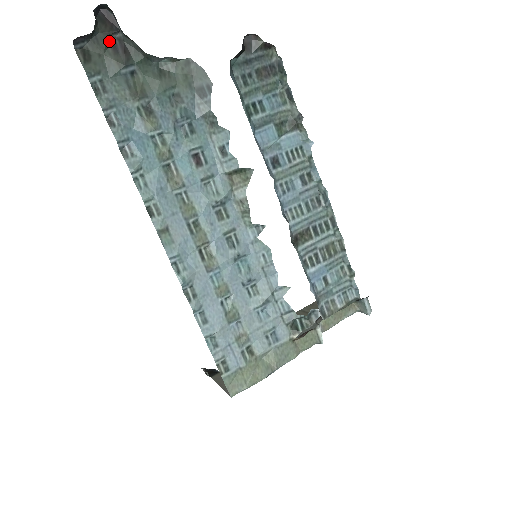
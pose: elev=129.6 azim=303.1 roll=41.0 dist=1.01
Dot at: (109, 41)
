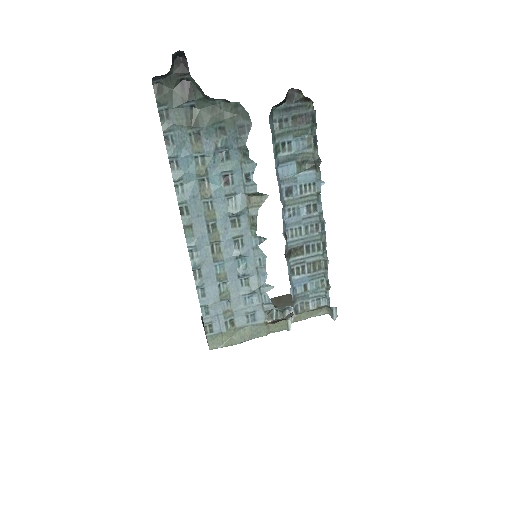
Dot at: (179, 80)
